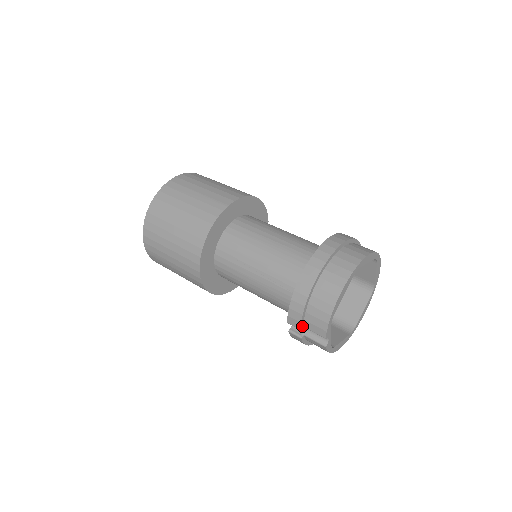
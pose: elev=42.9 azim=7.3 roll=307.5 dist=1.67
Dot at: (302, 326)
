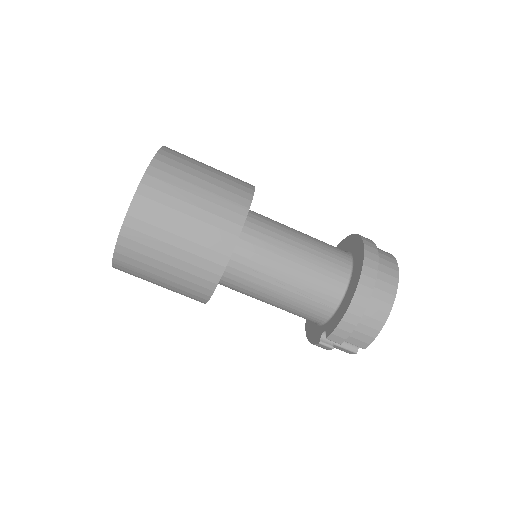
Dot at: (342, 340)
